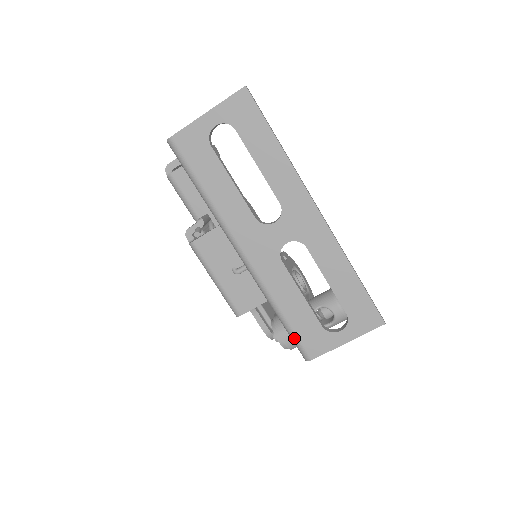
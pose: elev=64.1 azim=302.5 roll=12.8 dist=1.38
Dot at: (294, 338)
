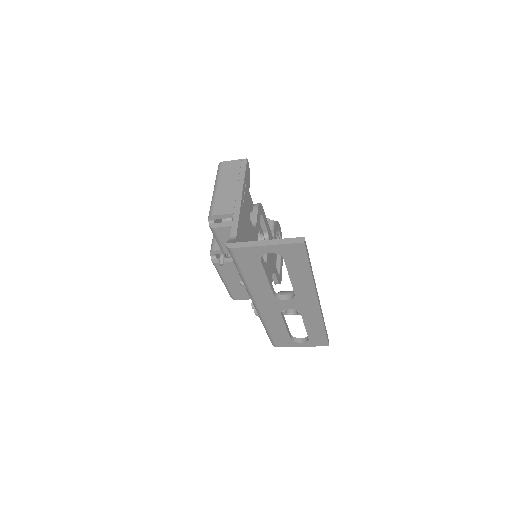
Dot at: (270, 339)
